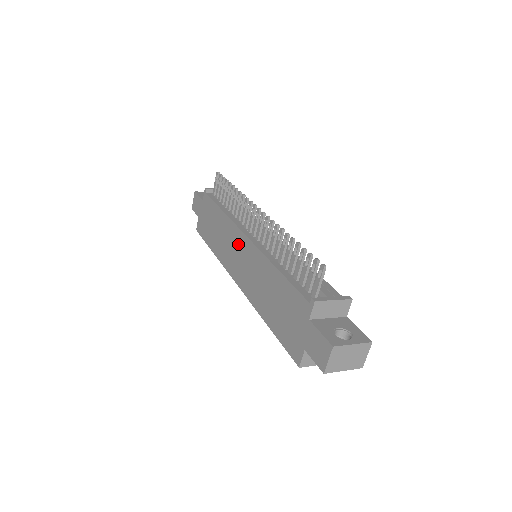
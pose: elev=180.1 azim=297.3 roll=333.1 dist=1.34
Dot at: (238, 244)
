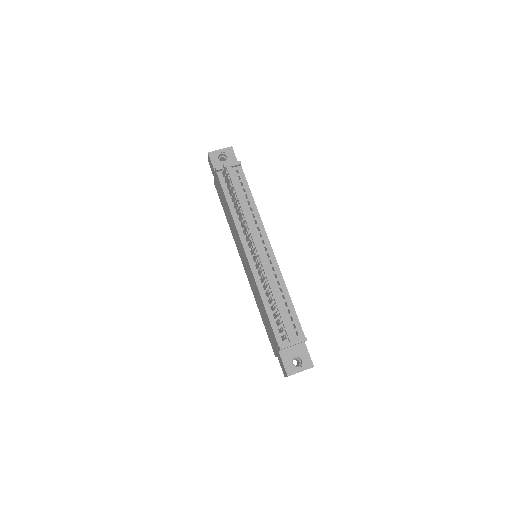
Dot at: (242, 250)
